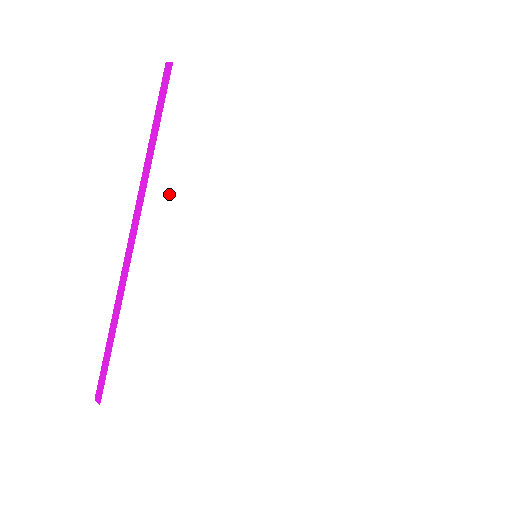
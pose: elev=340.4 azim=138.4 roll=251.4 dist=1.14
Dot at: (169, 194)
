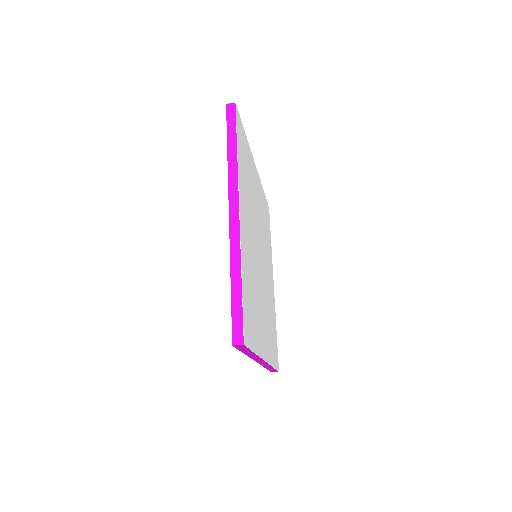
Dot at: (261, 192)
